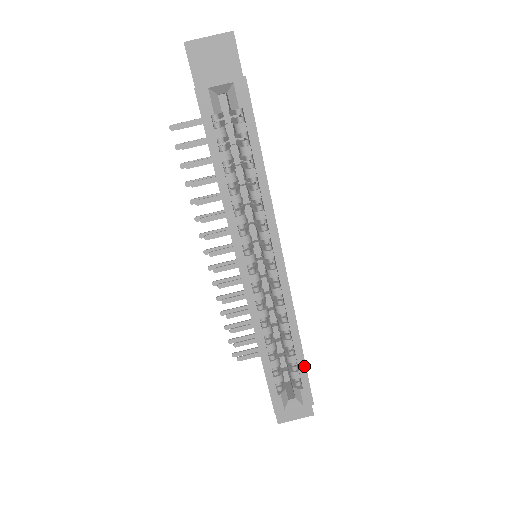
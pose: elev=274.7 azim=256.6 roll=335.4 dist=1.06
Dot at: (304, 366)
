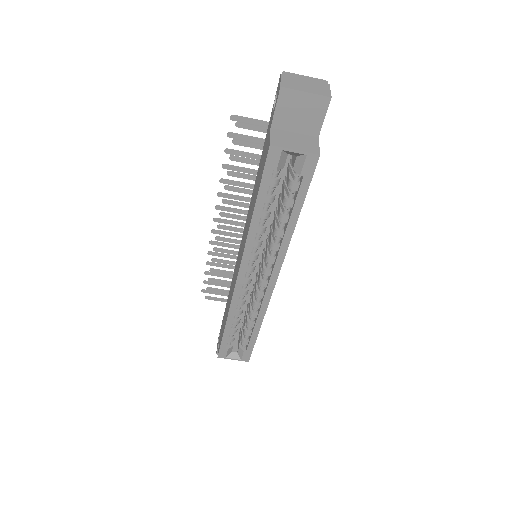
Dot at: (254, 341)
